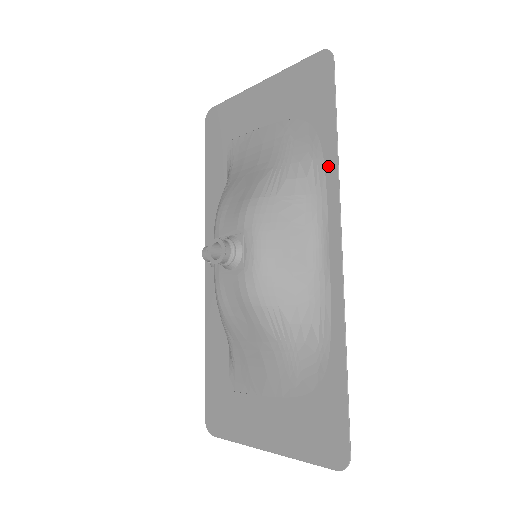
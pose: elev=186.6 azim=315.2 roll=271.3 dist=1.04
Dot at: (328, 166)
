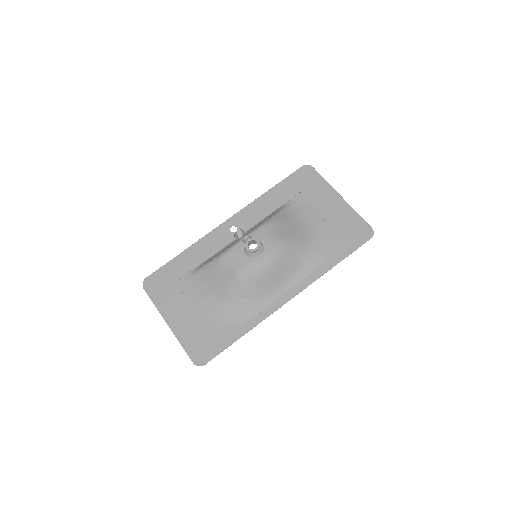
Dot at: (321, 268)
